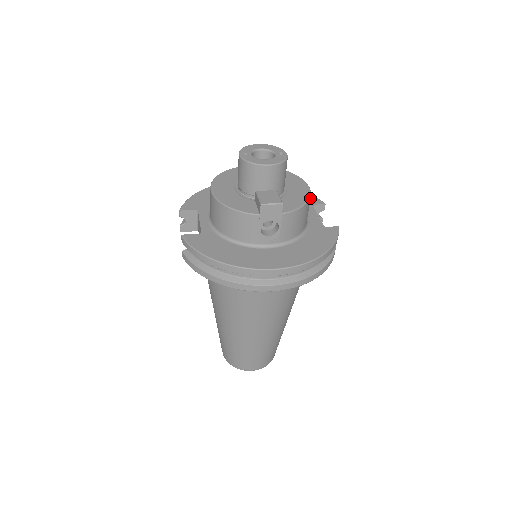
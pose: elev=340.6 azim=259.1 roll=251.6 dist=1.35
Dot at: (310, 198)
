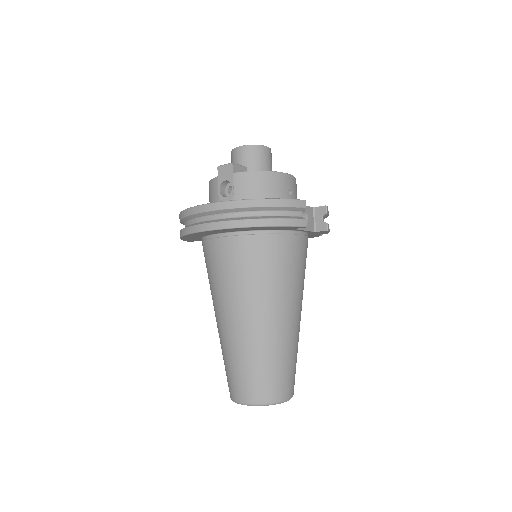
Dot at: occluded
